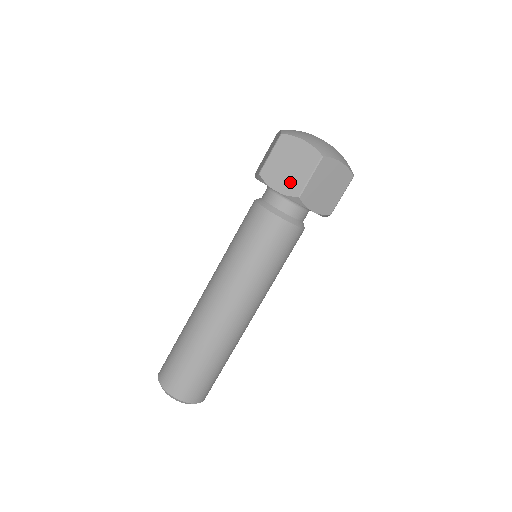
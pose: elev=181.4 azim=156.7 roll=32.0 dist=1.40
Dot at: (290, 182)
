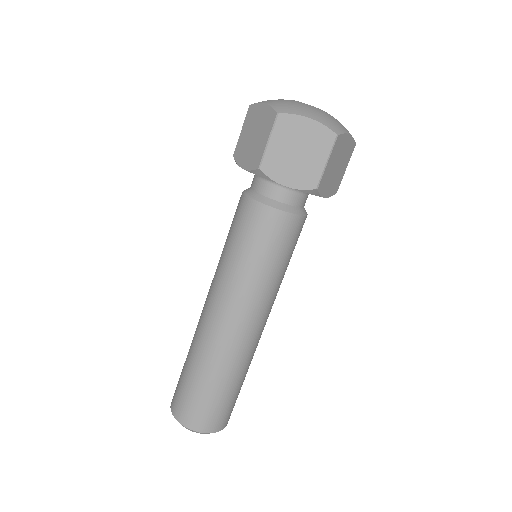
Dot at: (302, 173)
